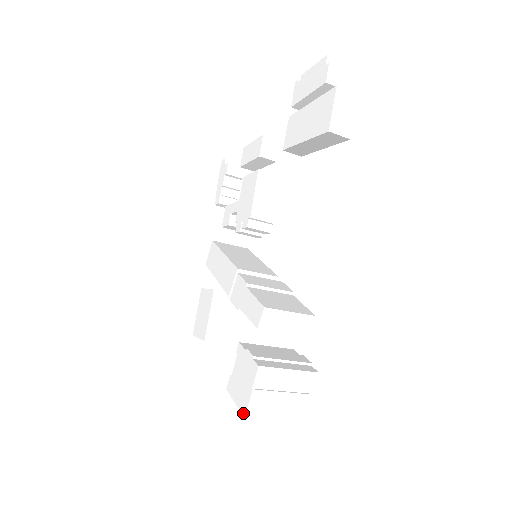
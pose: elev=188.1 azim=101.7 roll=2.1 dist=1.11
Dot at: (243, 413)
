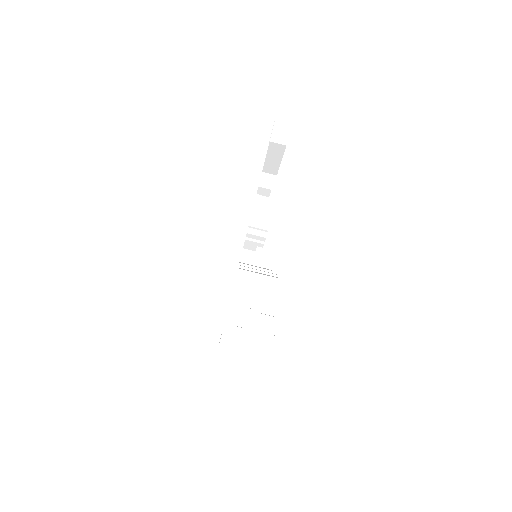
Dot at: (219, 344)
